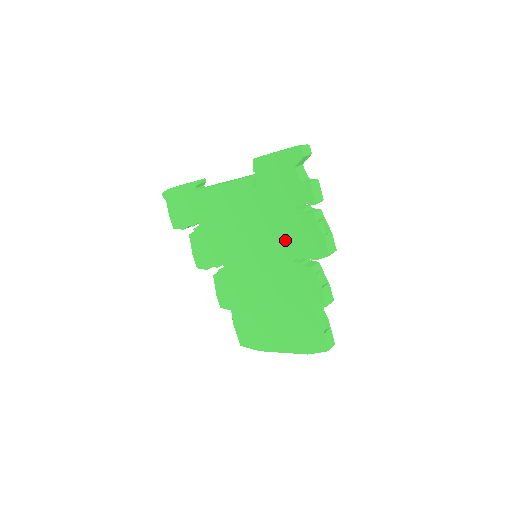
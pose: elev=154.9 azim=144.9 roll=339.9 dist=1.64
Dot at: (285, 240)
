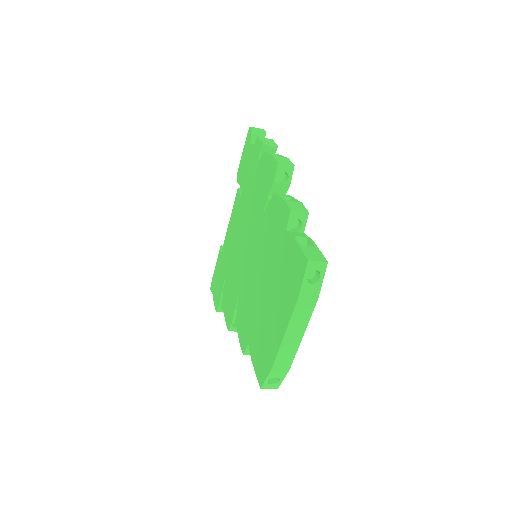
Dot at: (258, 201)
